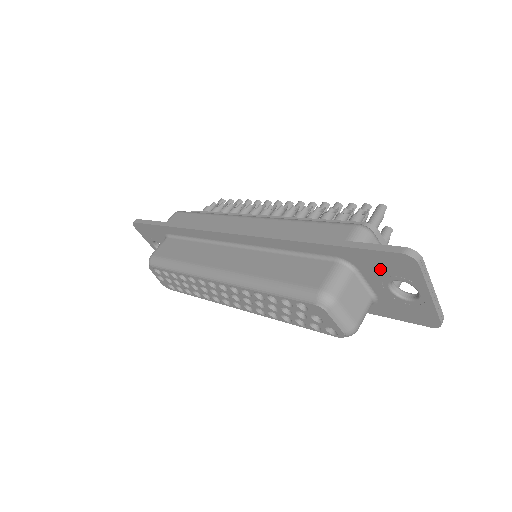
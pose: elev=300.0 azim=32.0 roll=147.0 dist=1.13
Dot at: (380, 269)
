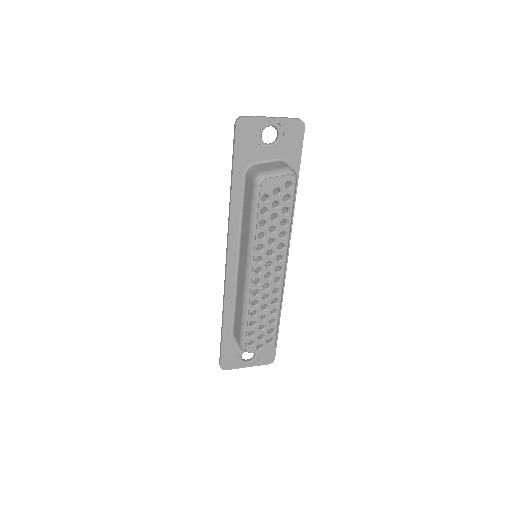
Dot at: (251, 146)
